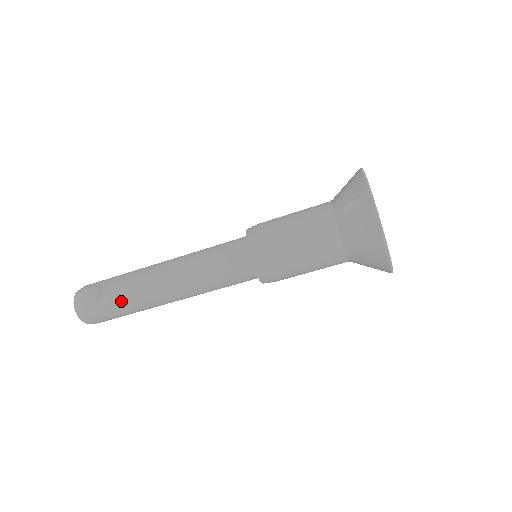
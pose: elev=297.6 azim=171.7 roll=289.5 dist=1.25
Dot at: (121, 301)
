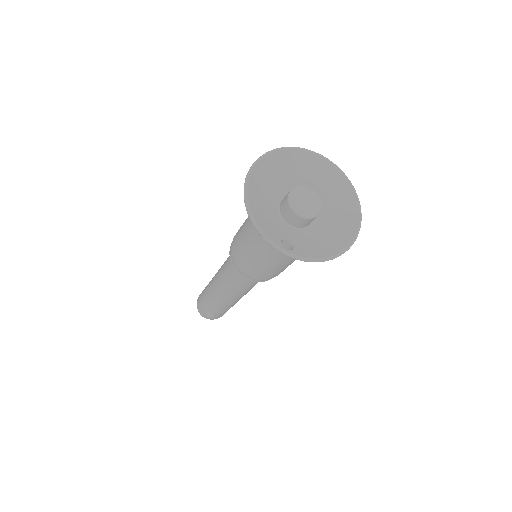
Dot at: (225, 311)
